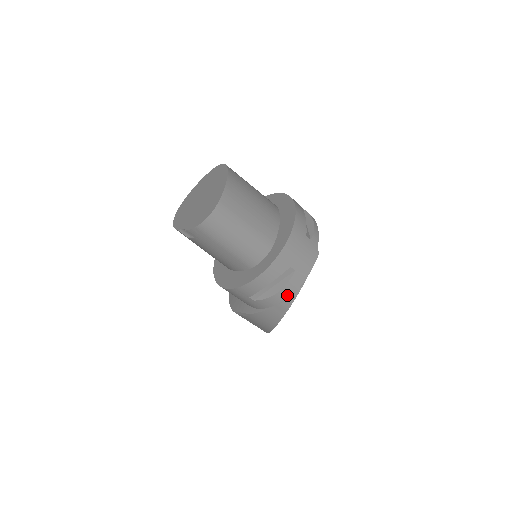
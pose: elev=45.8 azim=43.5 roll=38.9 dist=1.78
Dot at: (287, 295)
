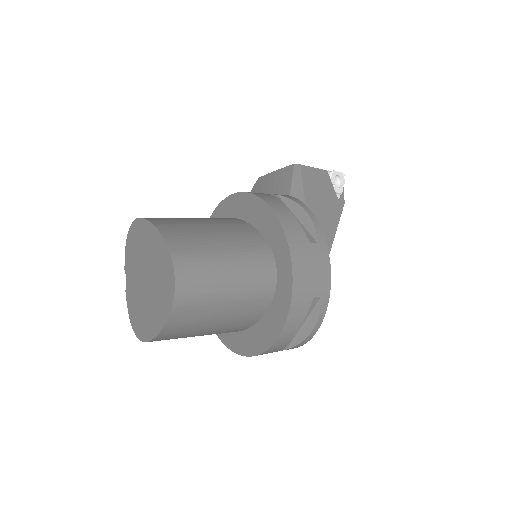
Dot at: occluded
